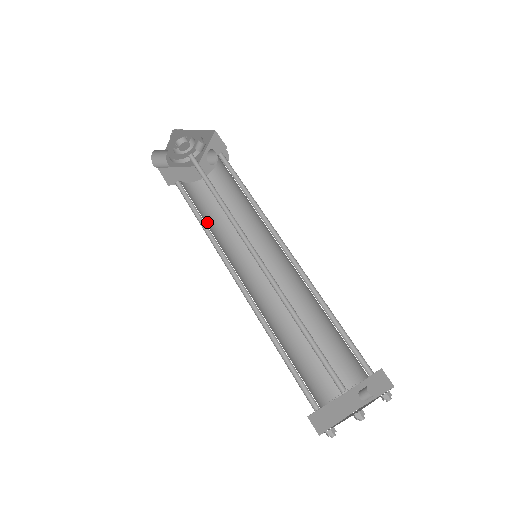
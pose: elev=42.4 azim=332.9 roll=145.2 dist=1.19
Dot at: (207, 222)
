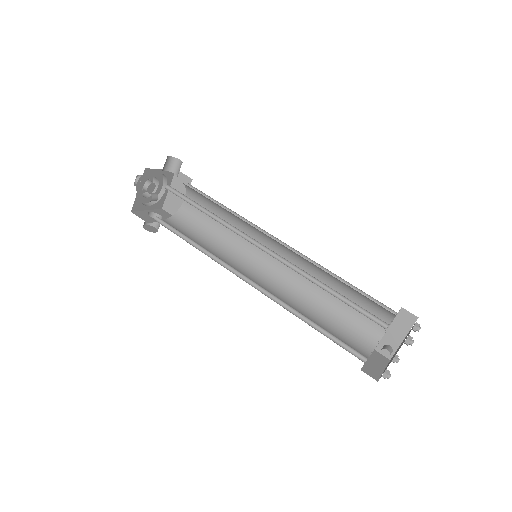
Dot at: (217, 232)
